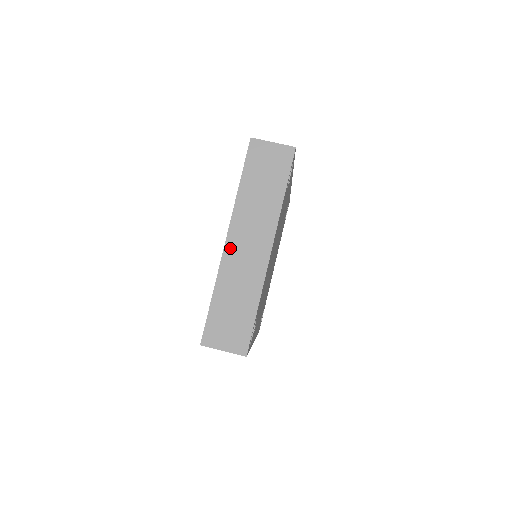
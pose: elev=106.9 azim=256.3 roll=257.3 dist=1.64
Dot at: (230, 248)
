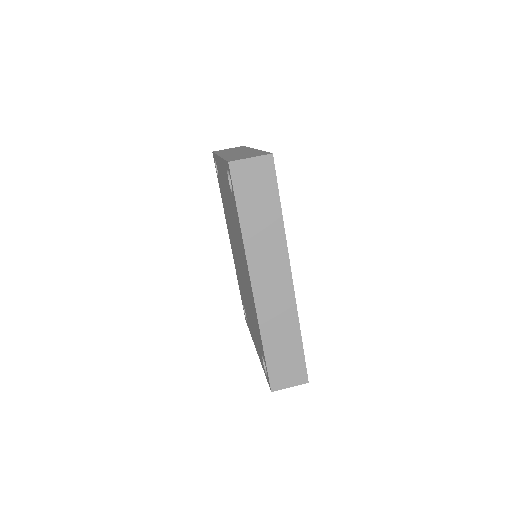
Dot at: (224, 155)
